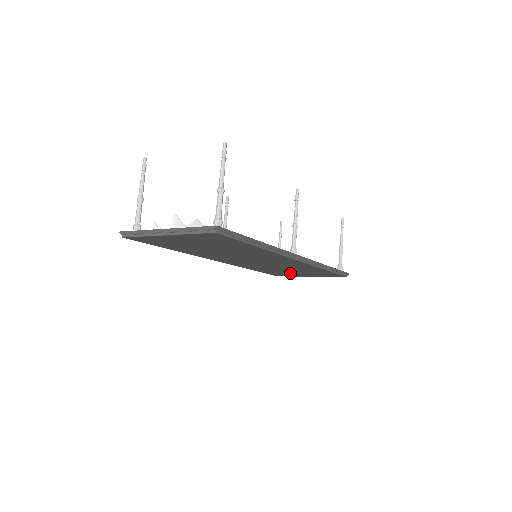
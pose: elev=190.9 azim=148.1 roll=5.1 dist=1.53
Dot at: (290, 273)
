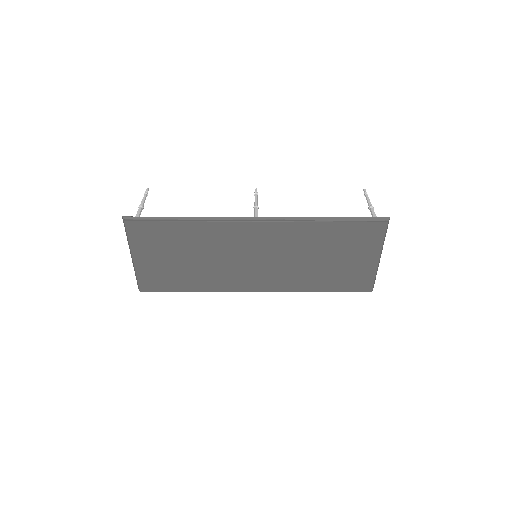
Dot at: (348, 268)
